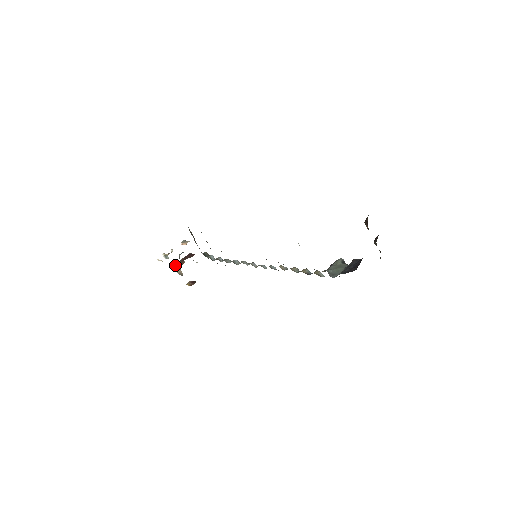
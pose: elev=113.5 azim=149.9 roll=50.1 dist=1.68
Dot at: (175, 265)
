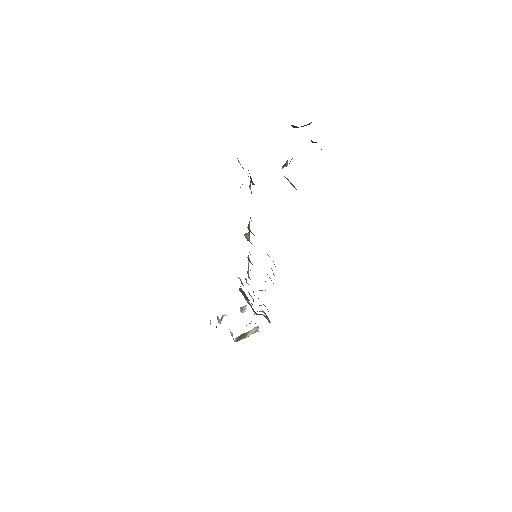
Dot at: occluded
